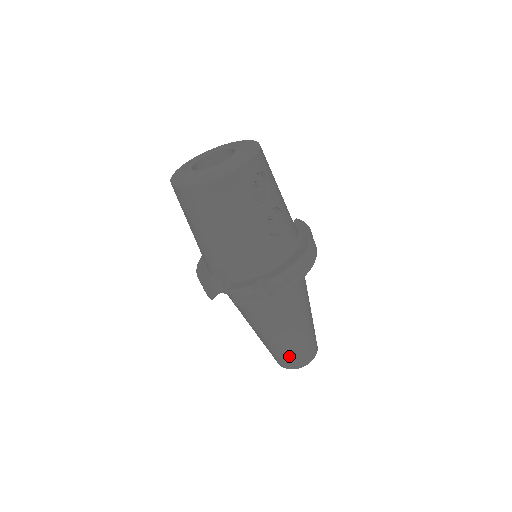
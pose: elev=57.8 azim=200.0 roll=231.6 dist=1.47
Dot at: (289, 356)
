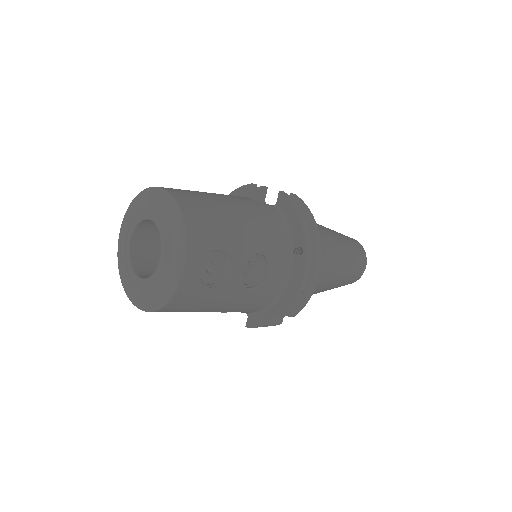
Dot at: occluded
